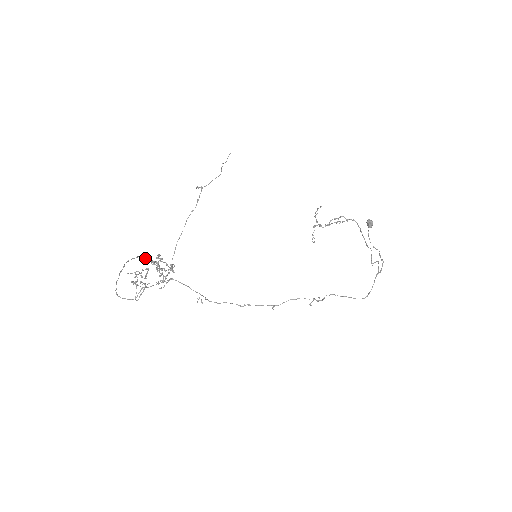
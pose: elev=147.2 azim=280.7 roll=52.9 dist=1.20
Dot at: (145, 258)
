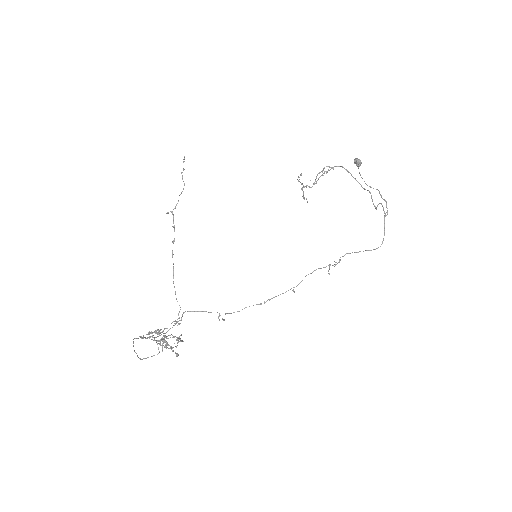
Dot at: occluded
